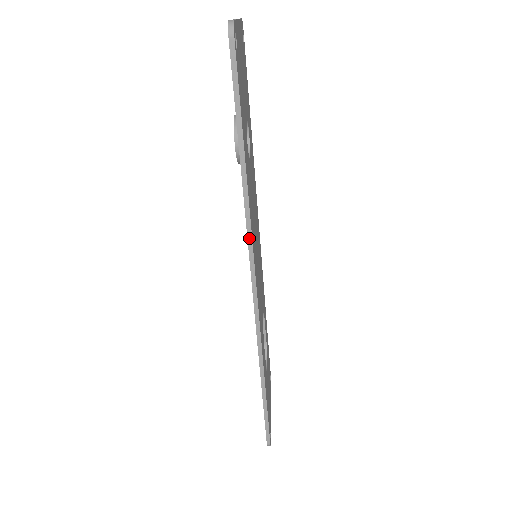
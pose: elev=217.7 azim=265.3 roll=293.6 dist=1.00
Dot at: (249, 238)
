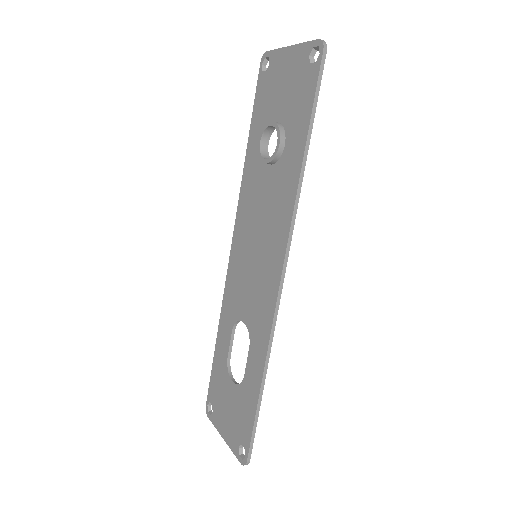
Dot at: (292, 222)
